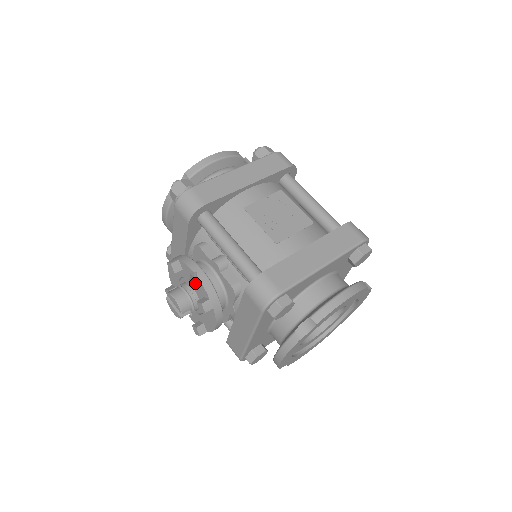
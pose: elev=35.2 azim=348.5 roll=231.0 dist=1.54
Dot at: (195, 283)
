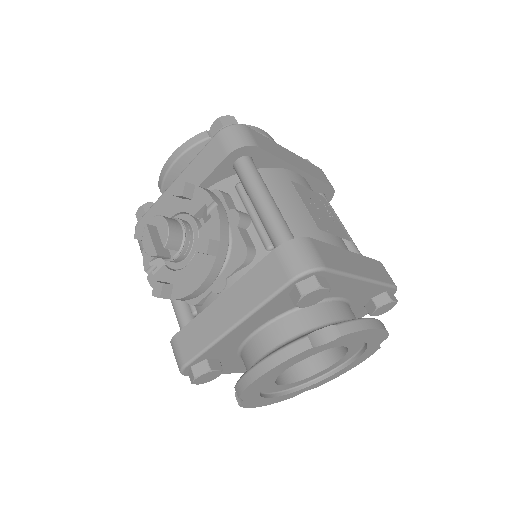
Dot at: (199, 223)
